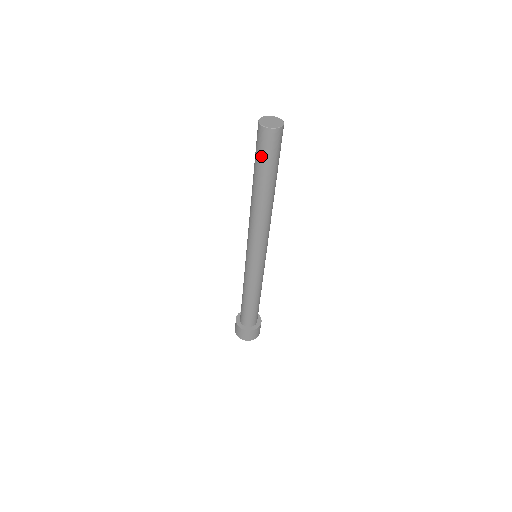
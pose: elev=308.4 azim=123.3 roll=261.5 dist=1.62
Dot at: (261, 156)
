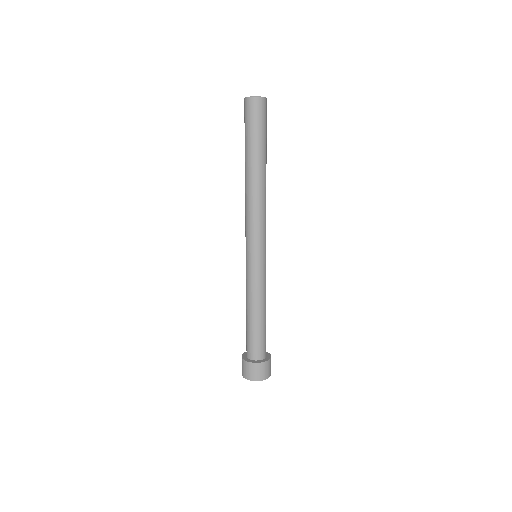
Dot at: (255, 127)
